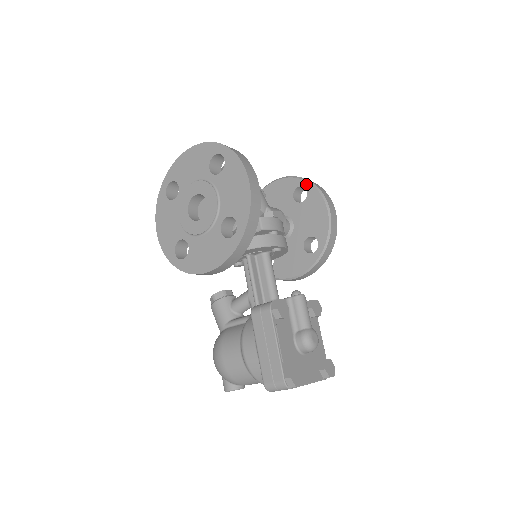
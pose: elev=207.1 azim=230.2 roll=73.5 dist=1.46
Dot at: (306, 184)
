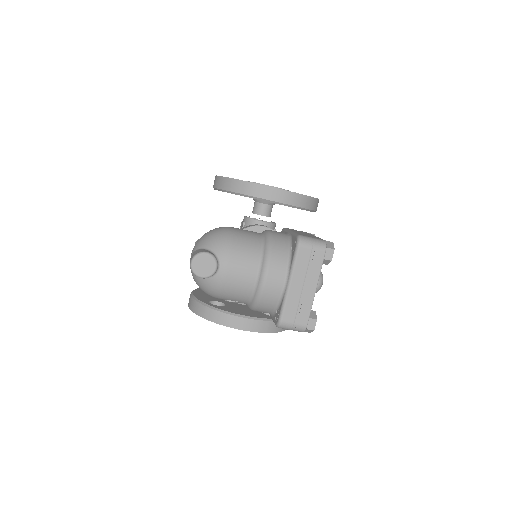
Dot at: occluded
